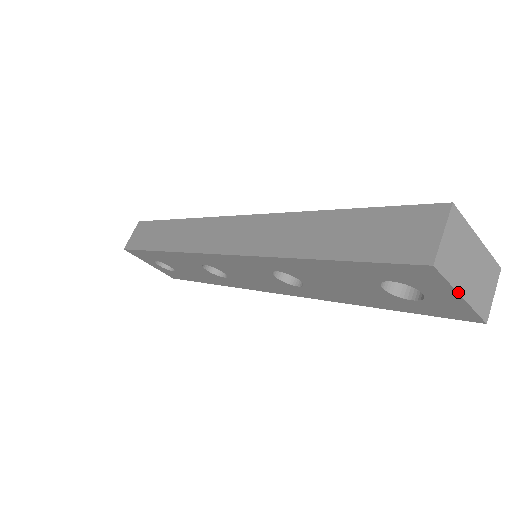
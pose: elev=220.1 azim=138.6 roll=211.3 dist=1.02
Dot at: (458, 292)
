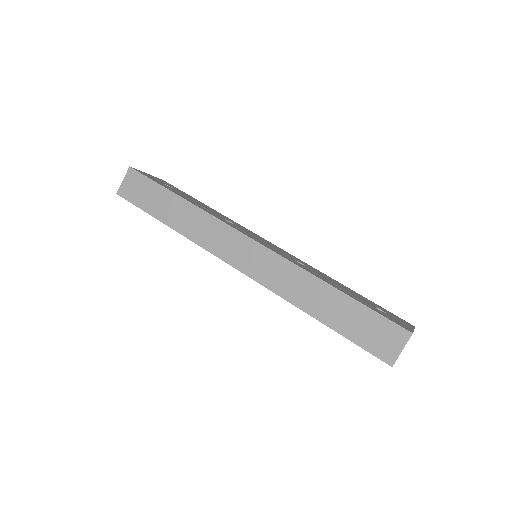
Dot at: occluded
